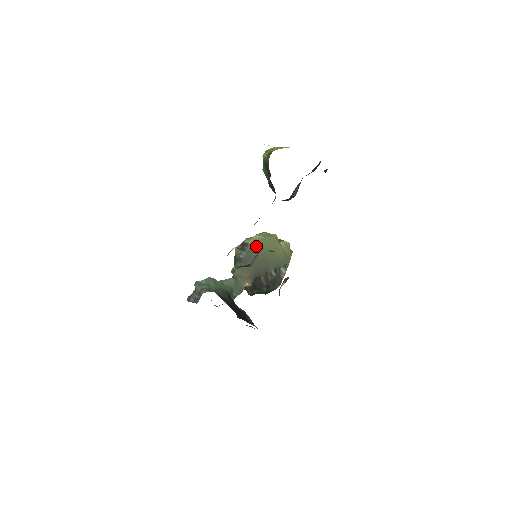
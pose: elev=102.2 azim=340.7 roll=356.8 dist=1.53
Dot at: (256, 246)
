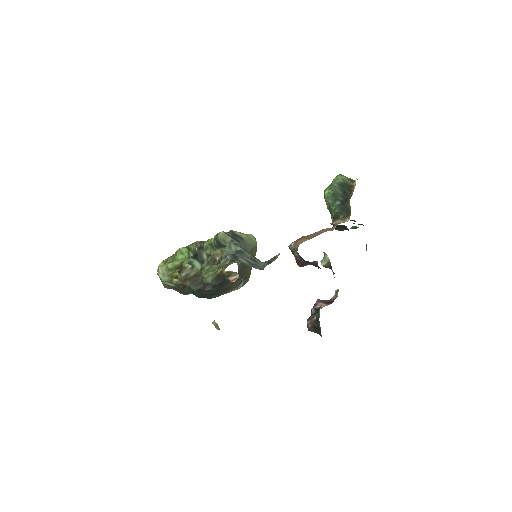
Dot at: (251, 246)
